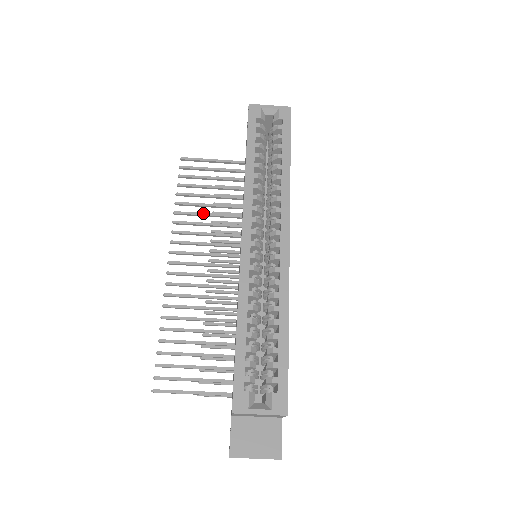
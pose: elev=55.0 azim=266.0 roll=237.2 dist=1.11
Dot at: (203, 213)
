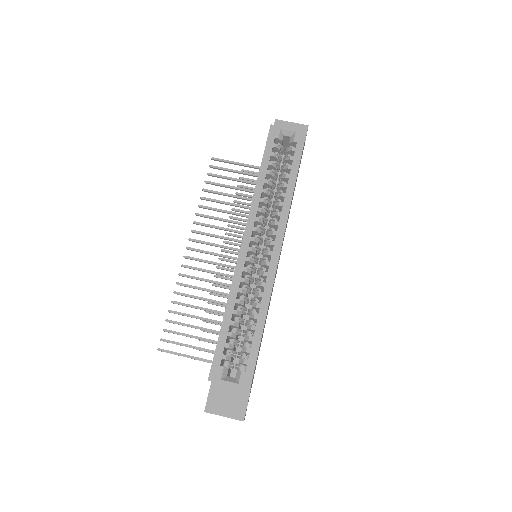
Dot at: (222, 210)
